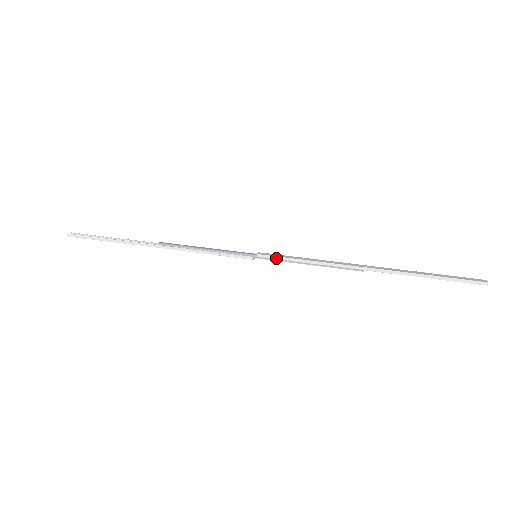
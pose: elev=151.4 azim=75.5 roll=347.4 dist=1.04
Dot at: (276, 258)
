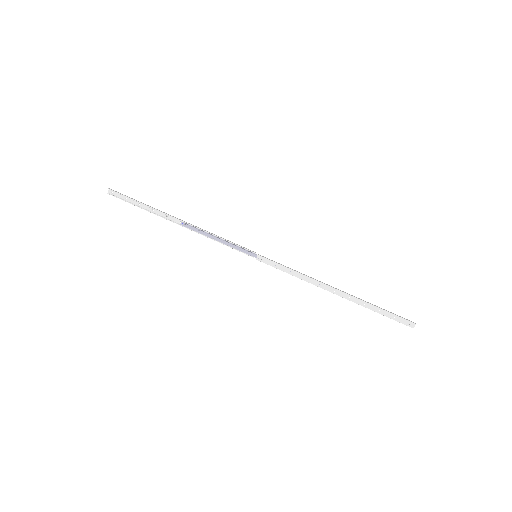
Dot at: (270, 265)
